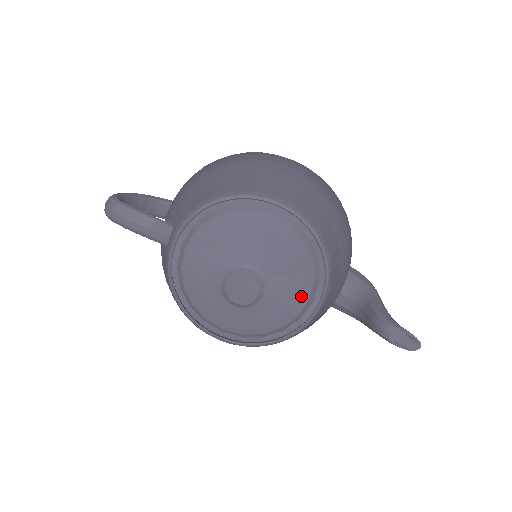
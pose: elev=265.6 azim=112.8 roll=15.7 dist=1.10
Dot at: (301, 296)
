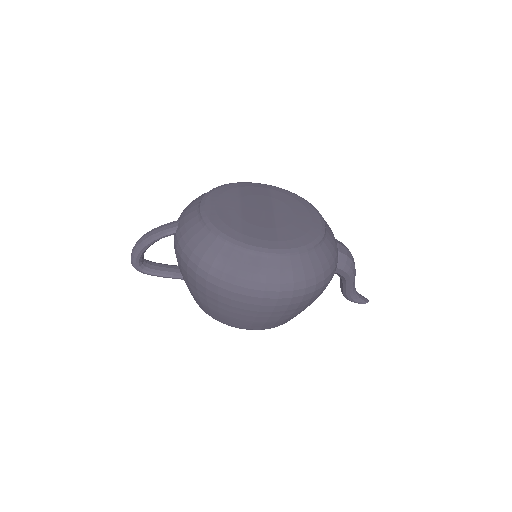
Dot at: occluded
